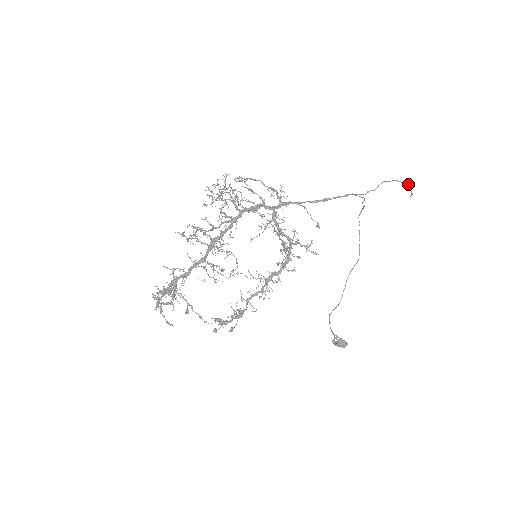
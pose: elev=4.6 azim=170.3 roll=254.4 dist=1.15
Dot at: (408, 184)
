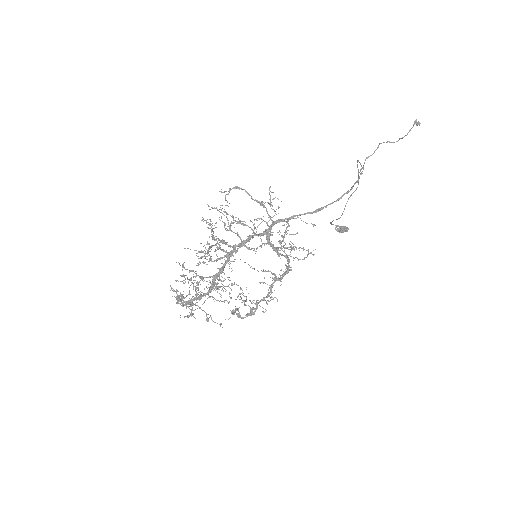
Dot at: (415, 123)
